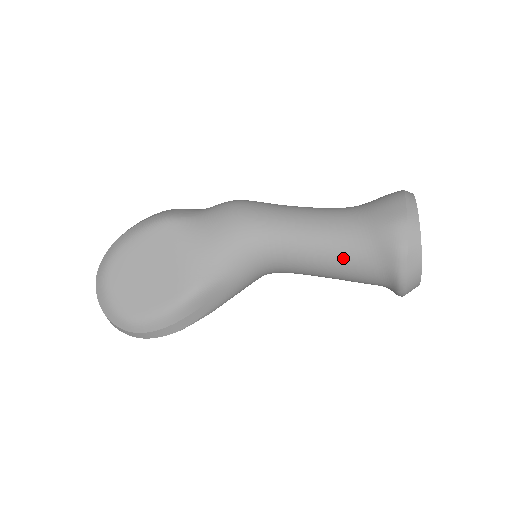
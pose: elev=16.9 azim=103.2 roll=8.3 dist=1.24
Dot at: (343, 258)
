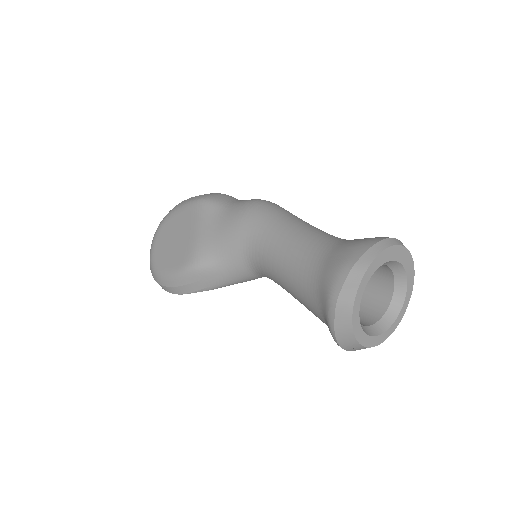
Dot at: (298, 285)
